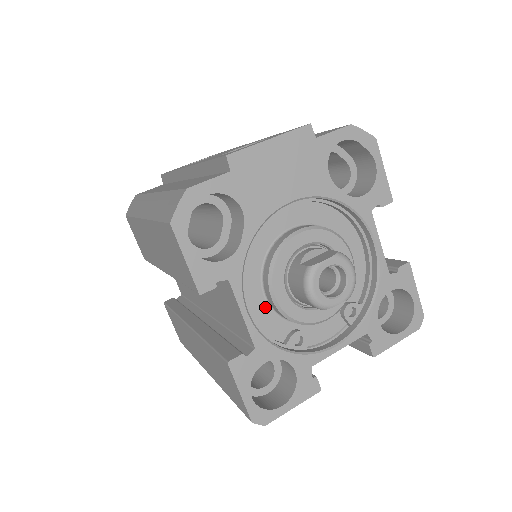
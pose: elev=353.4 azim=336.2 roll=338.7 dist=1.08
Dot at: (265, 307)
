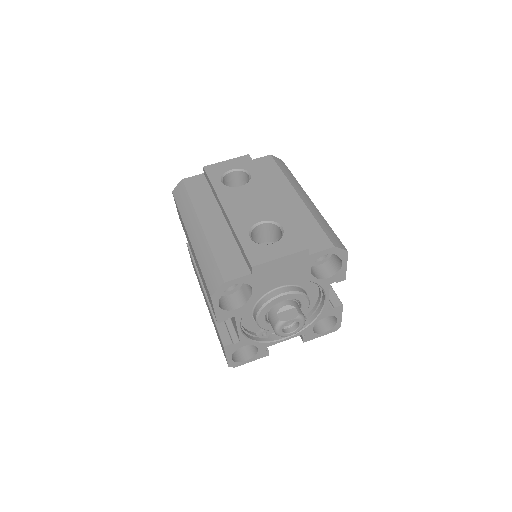
Dot at: (251, 320)
